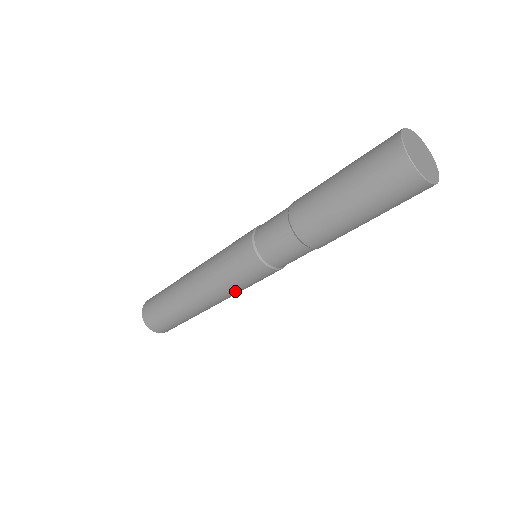
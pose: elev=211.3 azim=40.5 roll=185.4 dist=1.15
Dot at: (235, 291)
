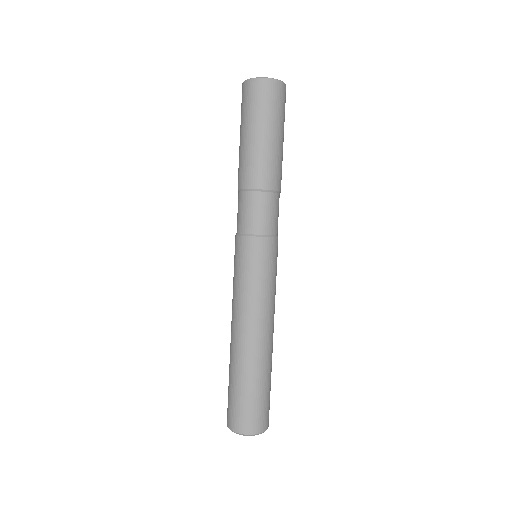
Dot at: (248, 294)
